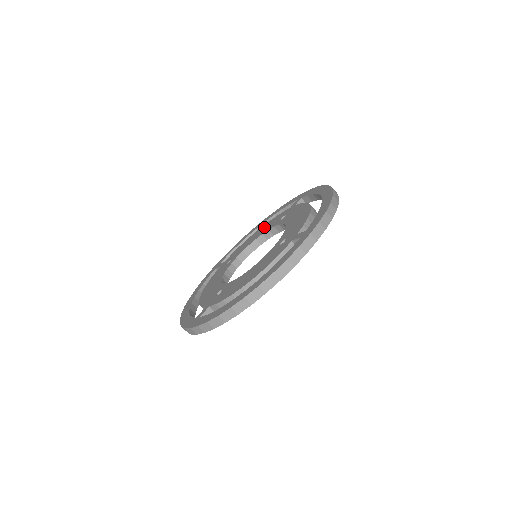
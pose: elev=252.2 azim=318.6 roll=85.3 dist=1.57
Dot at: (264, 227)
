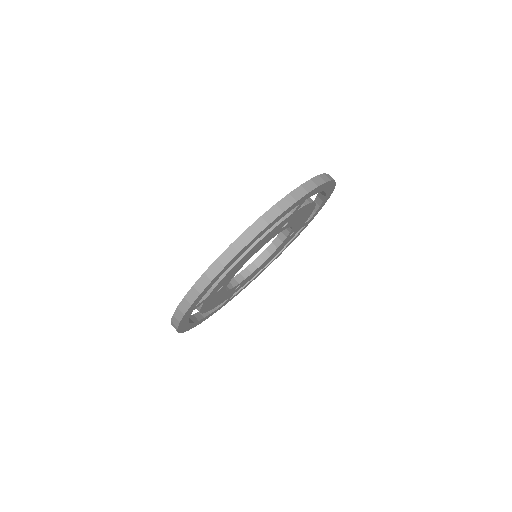
Dot at: occluded
